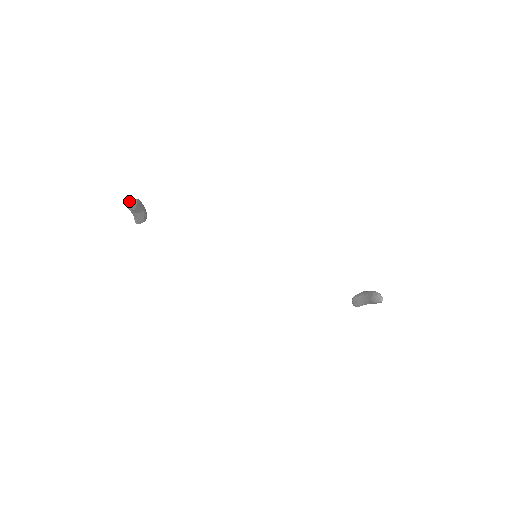
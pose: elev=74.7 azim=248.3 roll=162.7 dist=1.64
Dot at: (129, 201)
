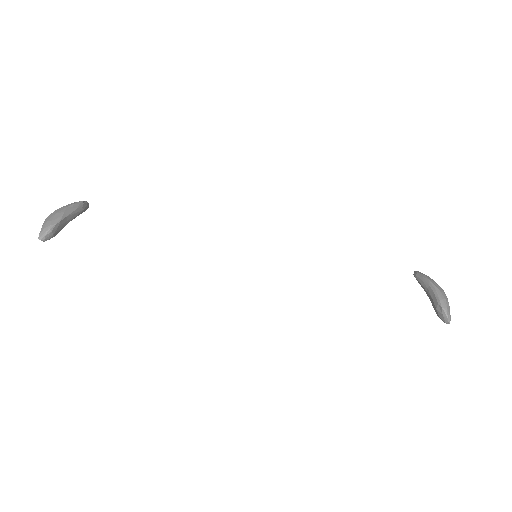
Dot at: occluded
